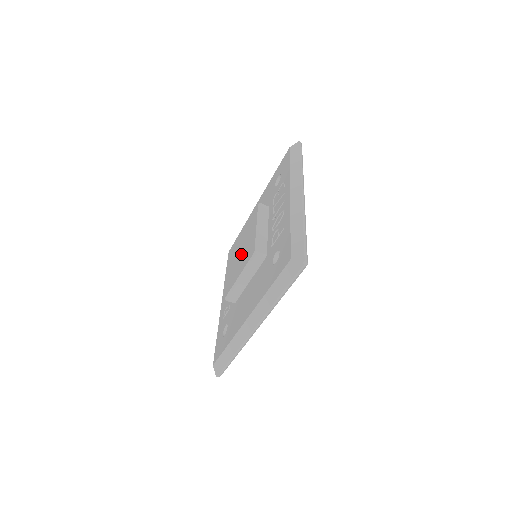
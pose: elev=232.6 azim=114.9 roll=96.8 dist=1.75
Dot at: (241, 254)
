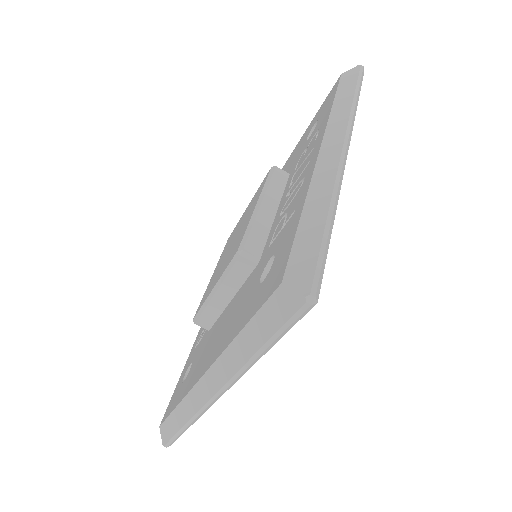
Dot at: (229, 249)
